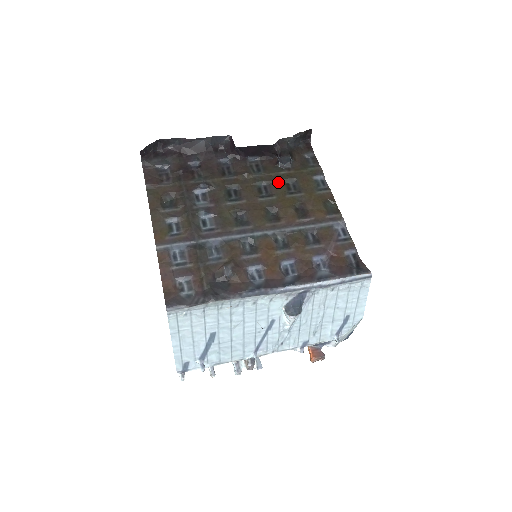
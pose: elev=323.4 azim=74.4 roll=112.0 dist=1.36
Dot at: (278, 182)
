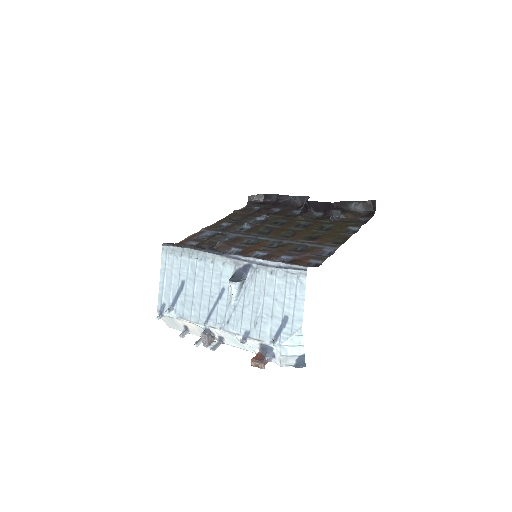
Dot at: (317, 224)
